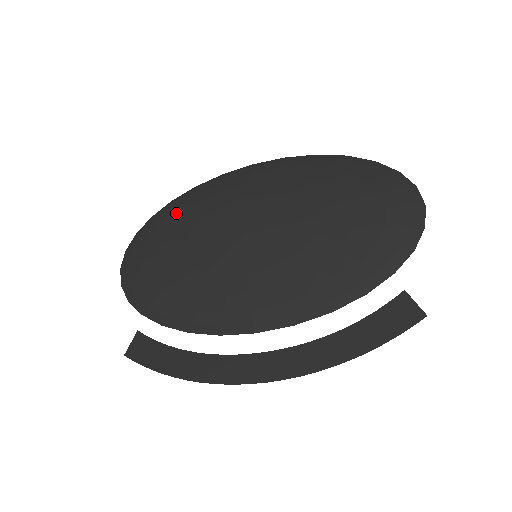
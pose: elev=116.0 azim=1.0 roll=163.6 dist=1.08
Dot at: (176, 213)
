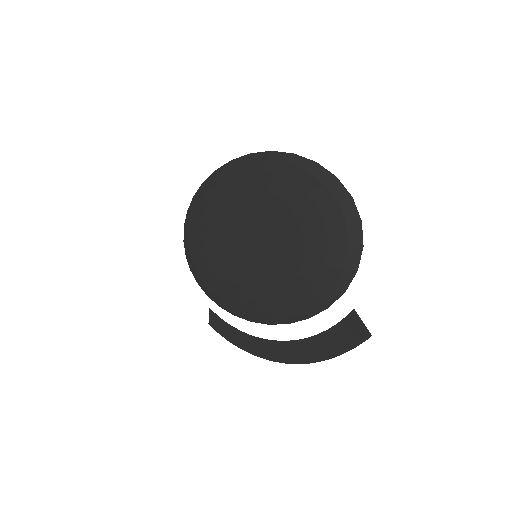
Dot at: (196, 216)
